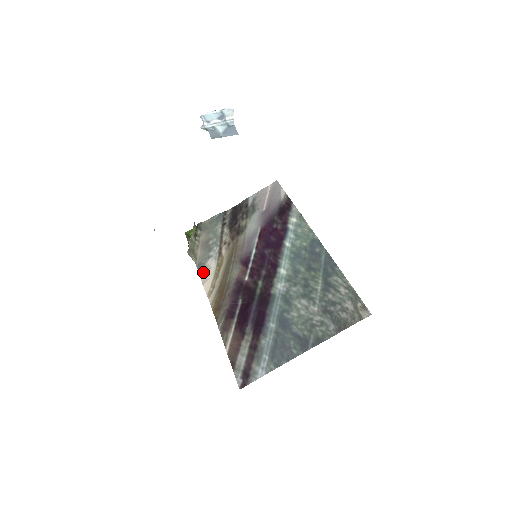
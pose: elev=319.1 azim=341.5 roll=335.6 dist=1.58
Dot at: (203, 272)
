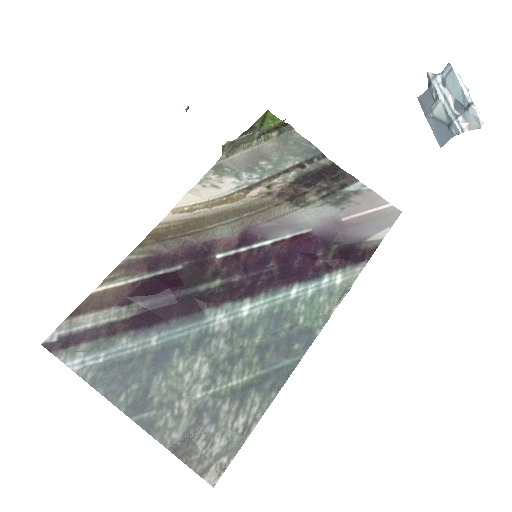
Dot at: (209, 180)
